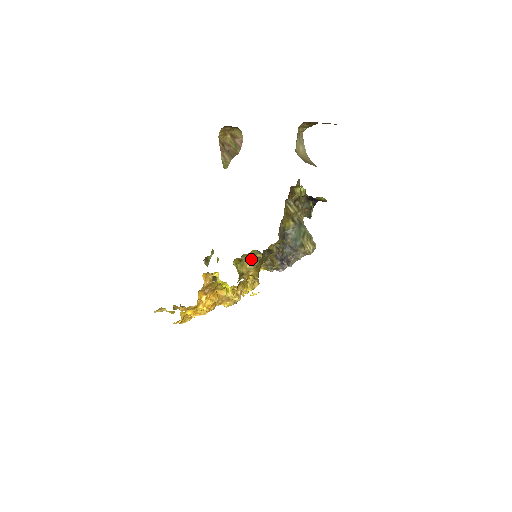
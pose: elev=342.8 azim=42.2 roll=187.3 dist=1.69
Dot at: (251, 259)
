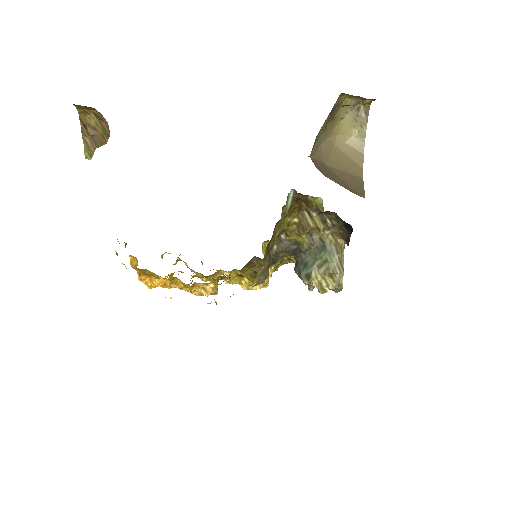
Dot at: occluded
